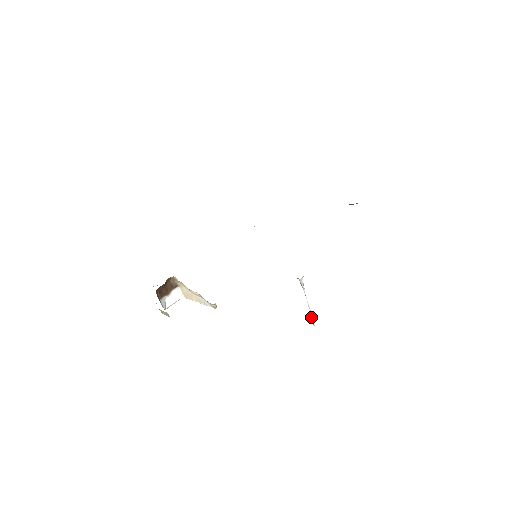
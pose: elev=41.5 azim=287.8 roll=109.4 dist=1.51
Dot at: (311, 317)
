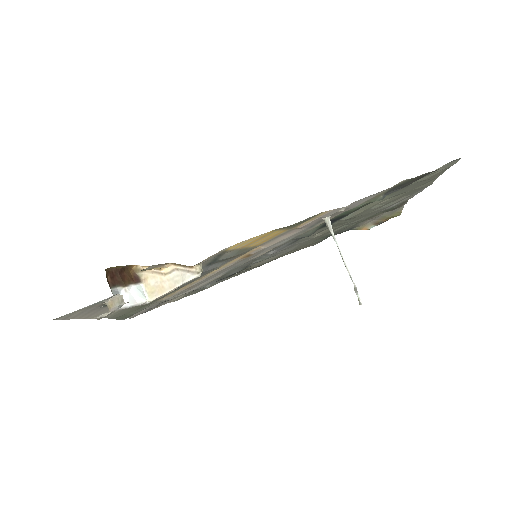
Dot at: (354, 290)
